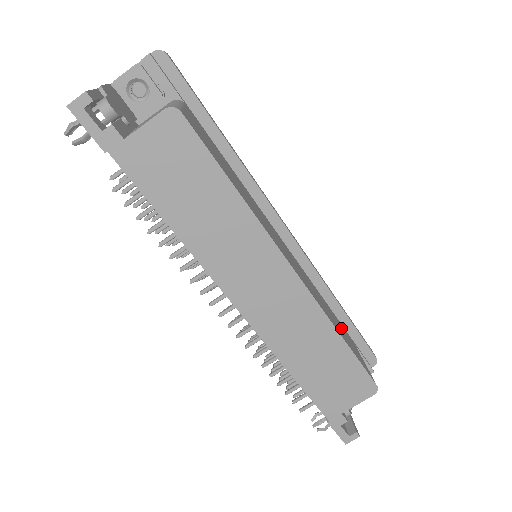
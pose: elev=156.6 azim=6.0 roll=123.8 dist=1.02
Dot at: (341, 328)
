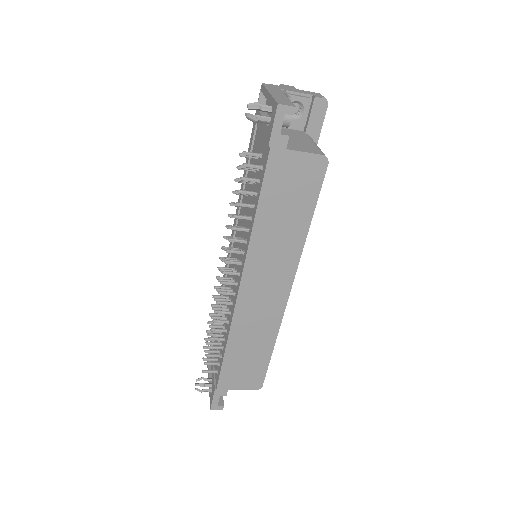
Dot at: occluded
